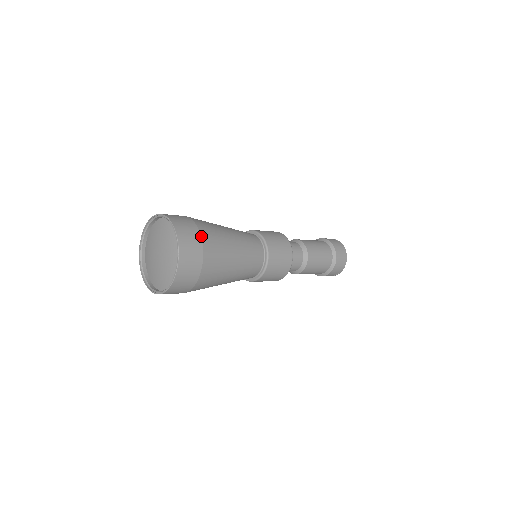
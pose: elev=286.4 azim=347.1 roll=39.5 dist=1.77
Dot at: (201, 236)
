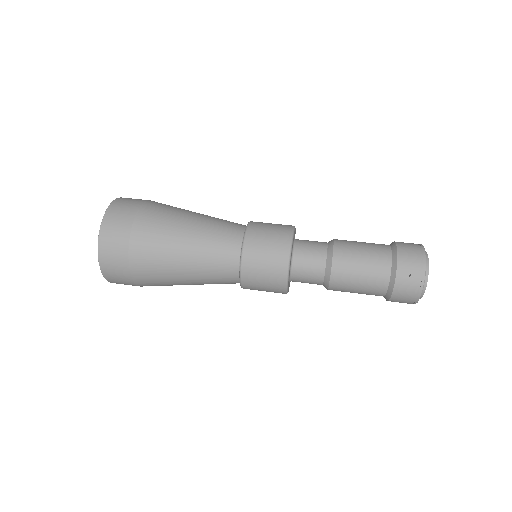
Dot at: (130, 239)
